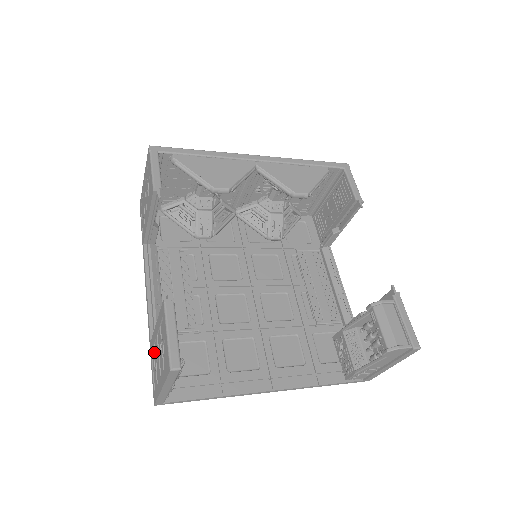
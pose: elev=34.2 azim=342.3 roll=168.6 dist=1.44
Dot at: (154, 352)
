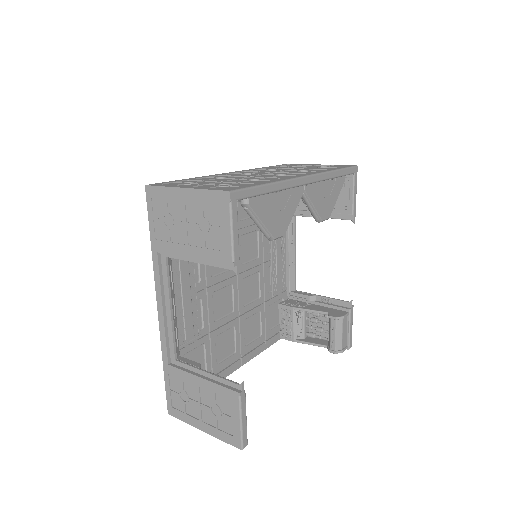
Dot at: (183, 387)
